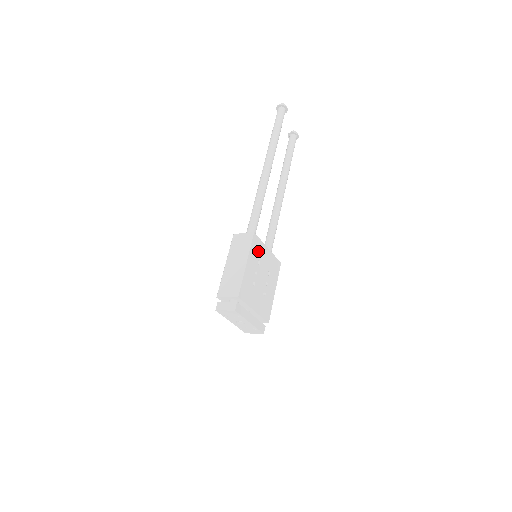
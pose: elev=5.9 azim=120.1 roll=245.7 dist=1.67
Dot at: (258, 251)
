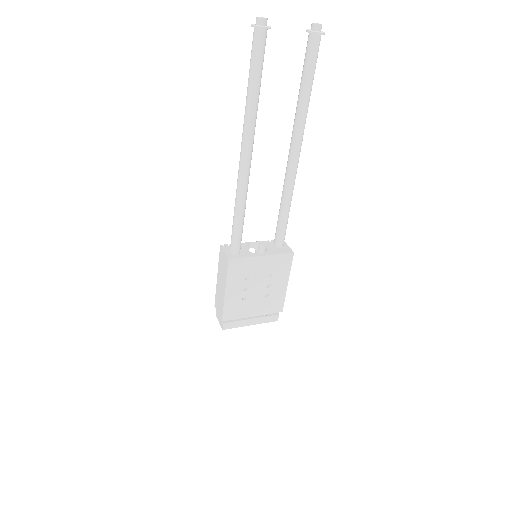
Dot at: (243, 270)
